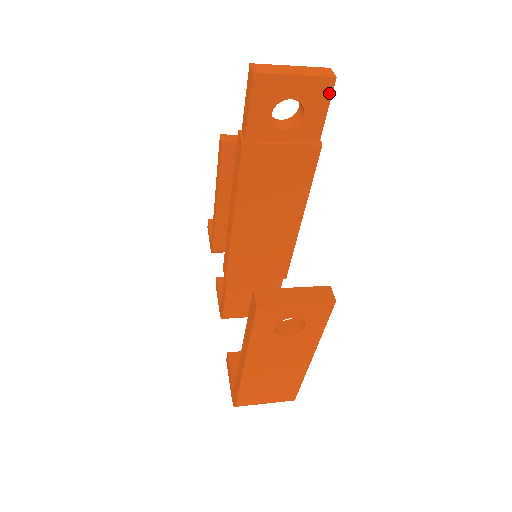
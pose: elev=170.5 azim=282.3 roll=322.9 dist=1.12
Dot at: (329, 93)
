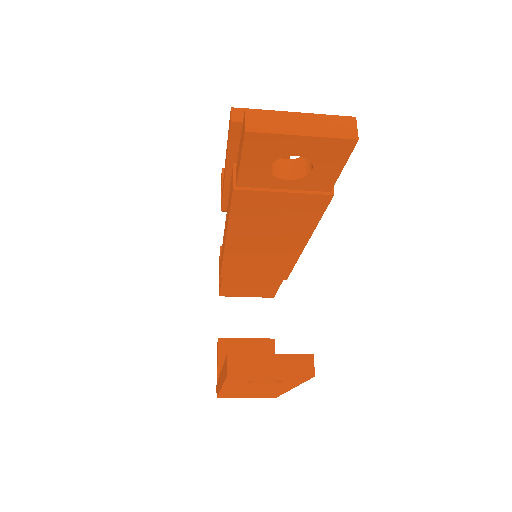
Dot at: (347, 152)
